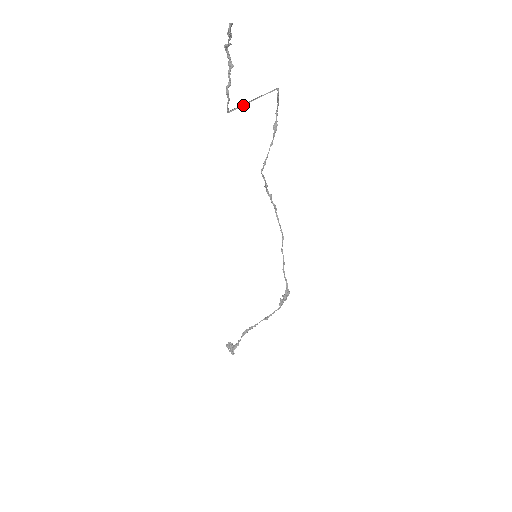
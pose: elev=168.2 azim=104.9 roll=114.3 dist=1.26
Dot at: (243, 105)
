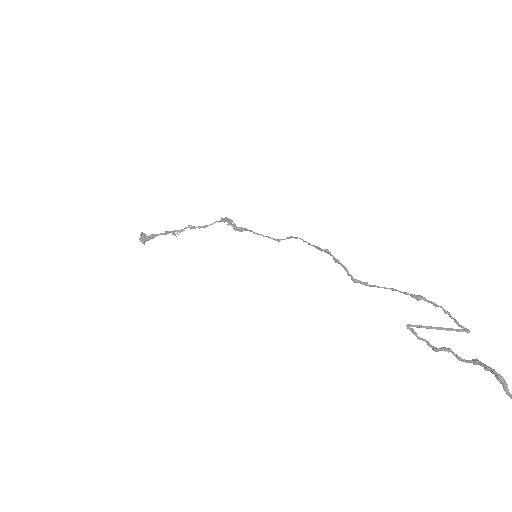
Dot at: (427, 327)
